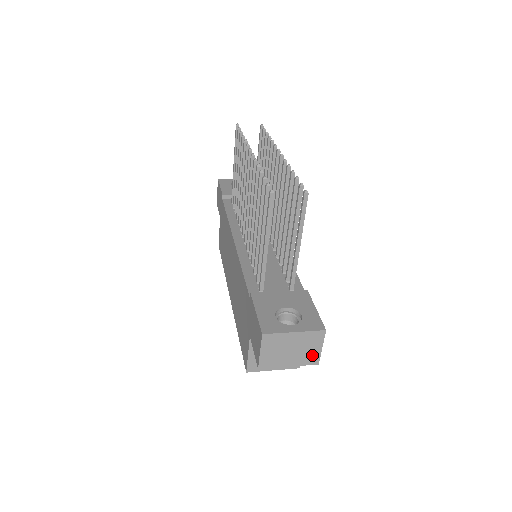
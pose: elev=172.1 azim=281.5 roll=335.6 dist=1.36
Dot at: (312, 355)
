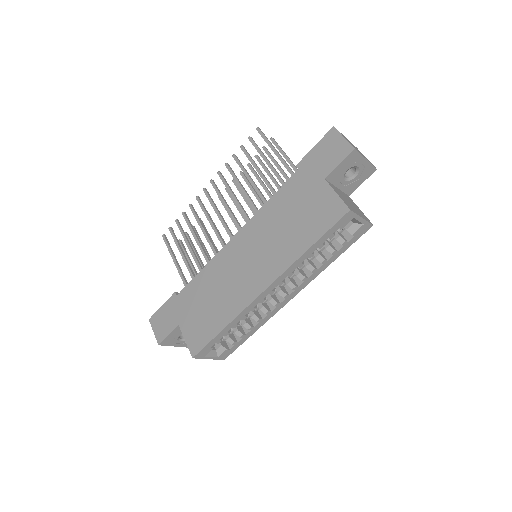
Dot at: (368, 160)
